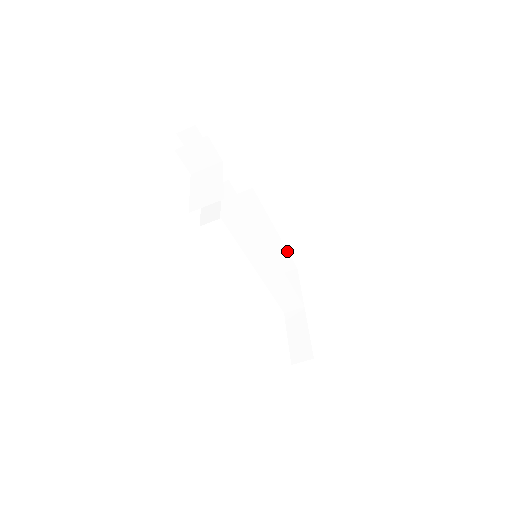
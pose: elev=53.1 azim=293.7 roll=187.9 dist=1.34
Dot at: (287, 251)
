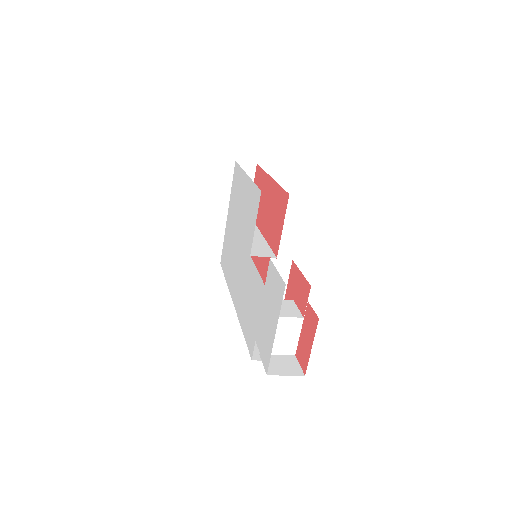
Dot at: occluded
